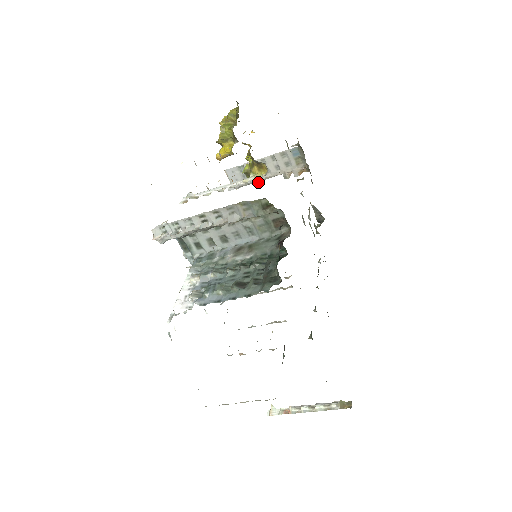
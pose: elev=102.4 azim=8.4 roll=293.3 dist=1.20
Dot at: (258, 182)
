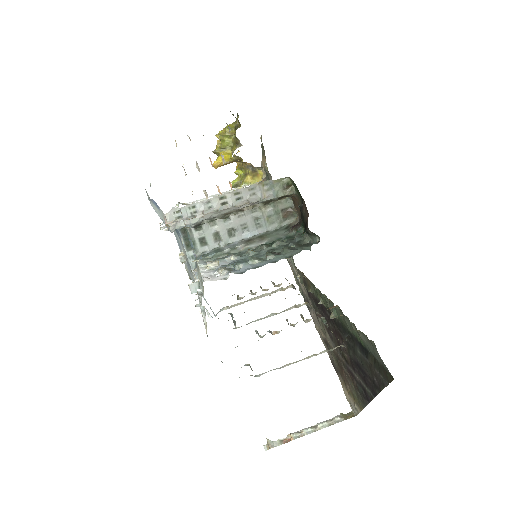
Dot at: occluded
